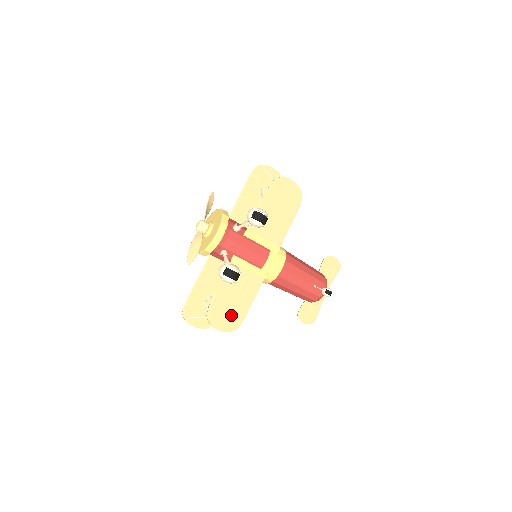
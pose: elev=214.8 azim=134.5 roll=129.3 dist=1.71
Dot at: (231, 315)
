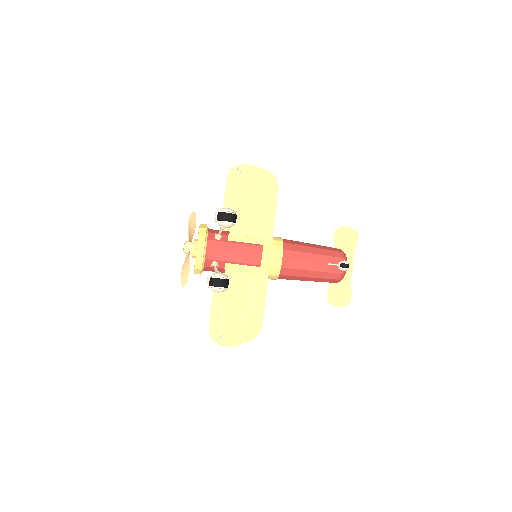
Dot at: (246, 323)
